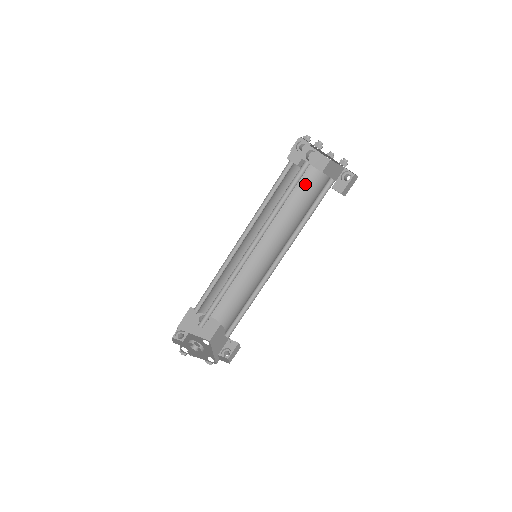
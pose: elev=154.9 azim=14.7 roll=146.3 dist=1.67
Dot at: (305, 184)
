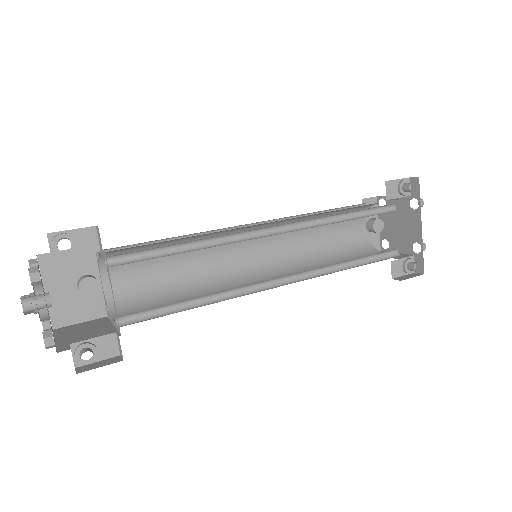
Dot at: (350, 244)
